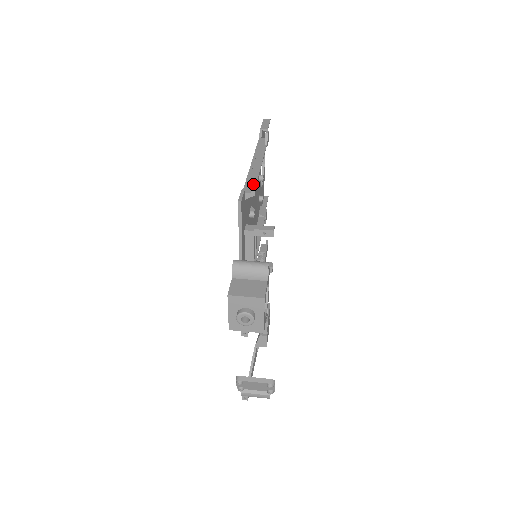
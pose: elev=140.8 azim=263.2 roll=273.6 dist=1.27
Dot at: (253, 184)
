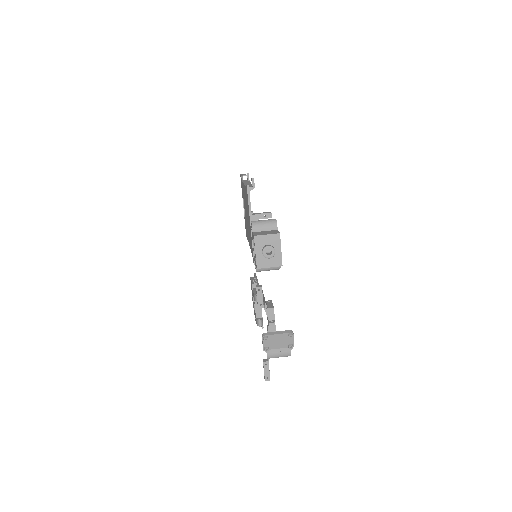
Dot at: (253, 180)
